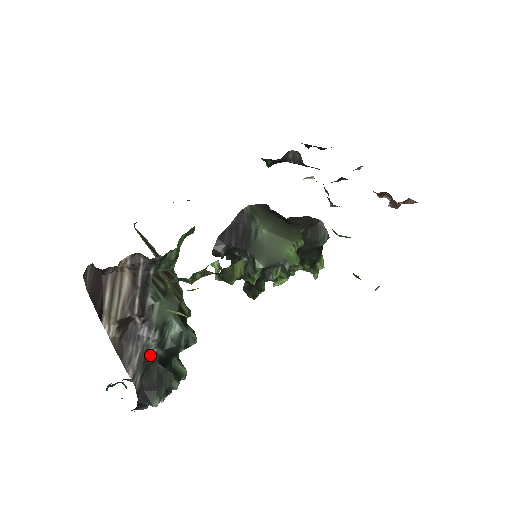
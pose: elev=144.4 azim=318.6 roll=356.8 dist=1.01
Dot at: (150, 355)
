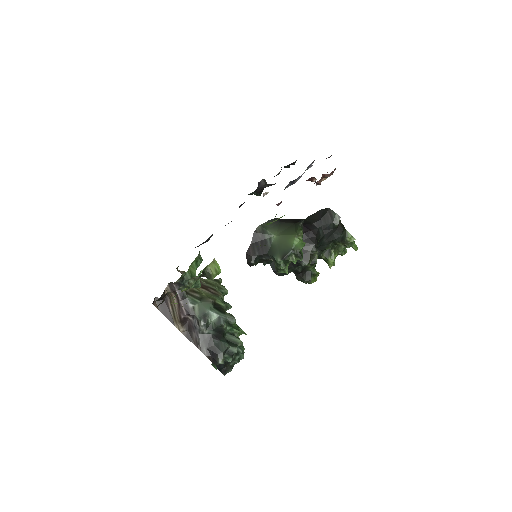
Dot at: (206, 335)
